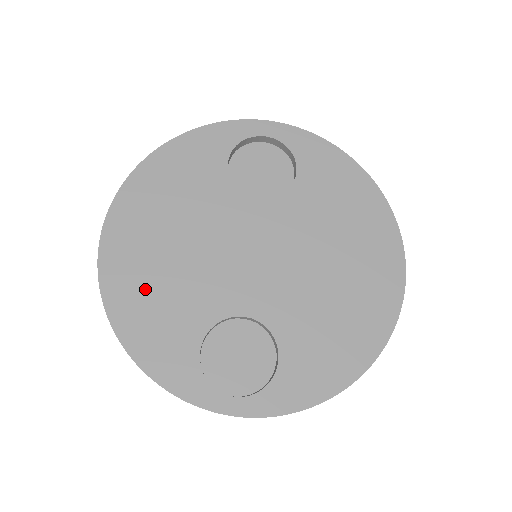
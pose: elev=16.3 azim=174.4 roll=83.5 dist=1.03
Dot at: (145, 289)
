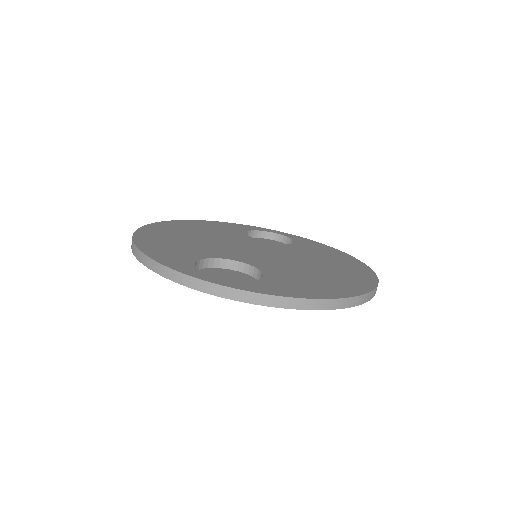
Dot at: (167, 240)
